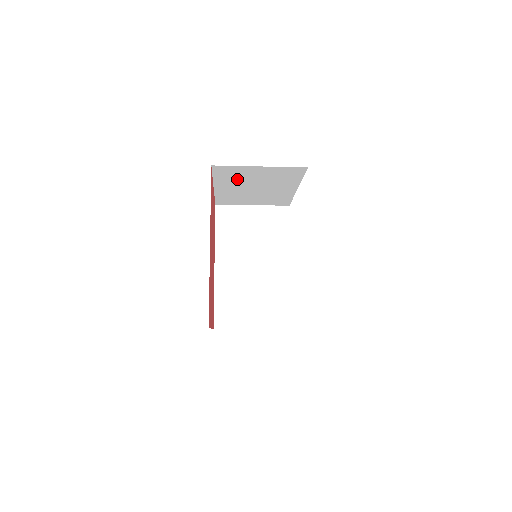
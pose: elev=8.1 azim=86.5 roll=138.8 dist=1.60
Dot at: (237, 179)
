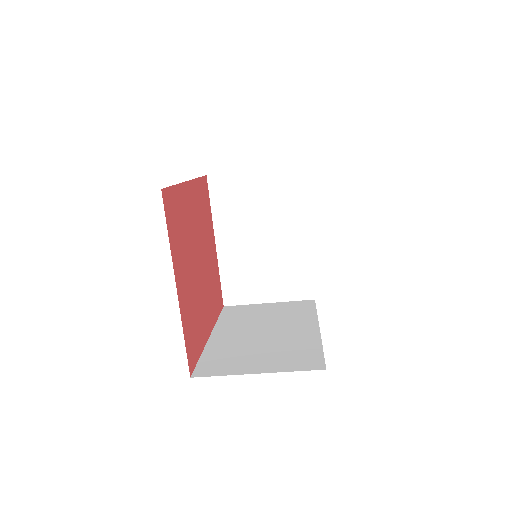
Dot at: (237, 212)
